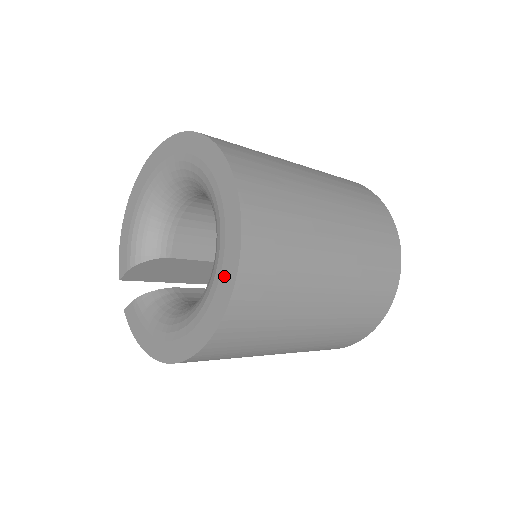
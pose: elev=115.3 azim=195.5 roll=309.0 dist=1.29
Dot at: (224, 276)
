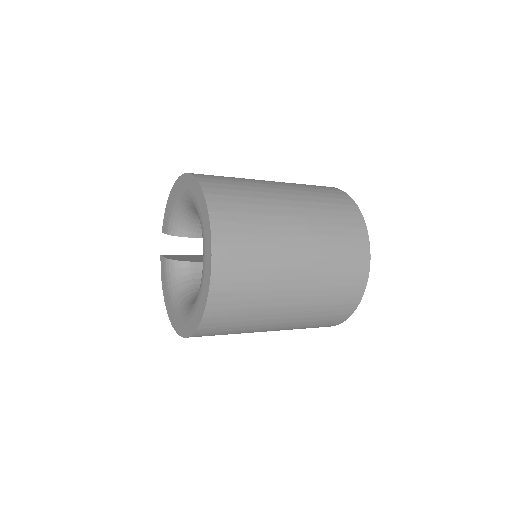
Dot at: (195, 318)
